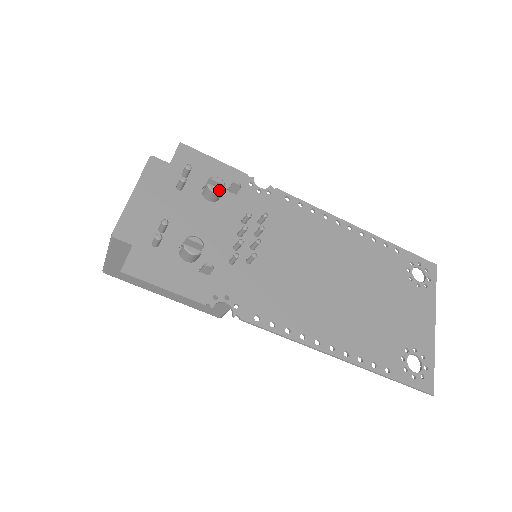
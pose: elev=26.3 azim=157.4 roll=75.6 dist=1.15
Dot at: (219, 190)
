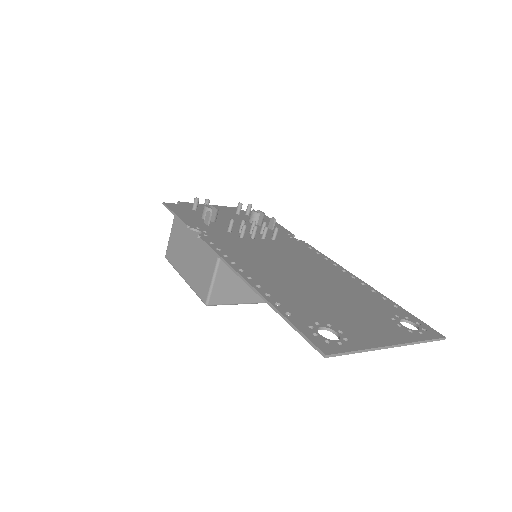
Dot at: (257, 212)
